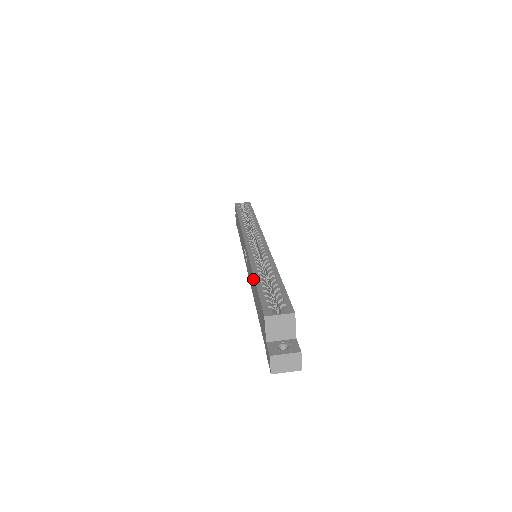
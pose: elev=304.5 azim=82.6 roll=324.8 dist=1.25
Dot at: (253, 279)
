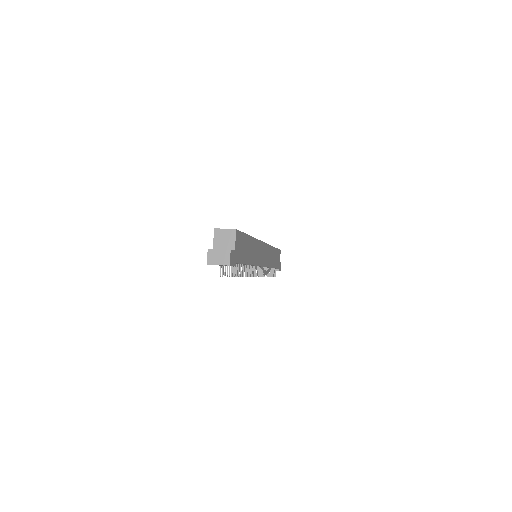
Dot at: occluded
